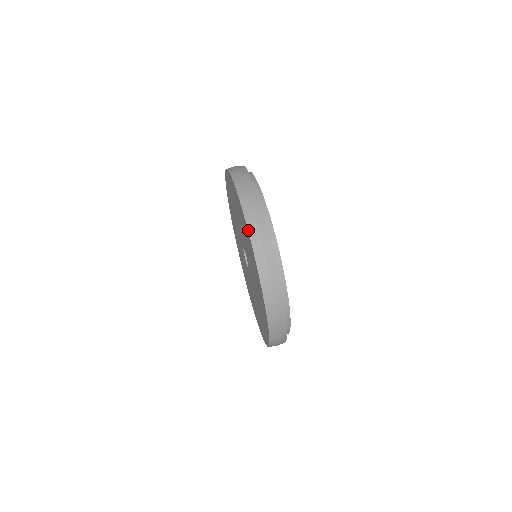
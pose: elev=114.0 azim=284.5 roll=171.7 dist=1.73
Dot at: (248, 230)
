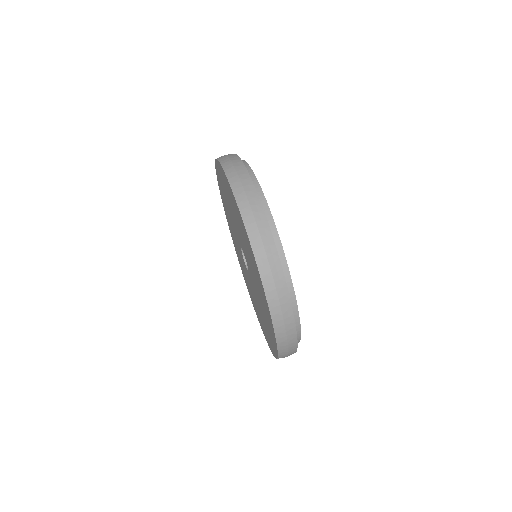
Dot at: (271, 317)
